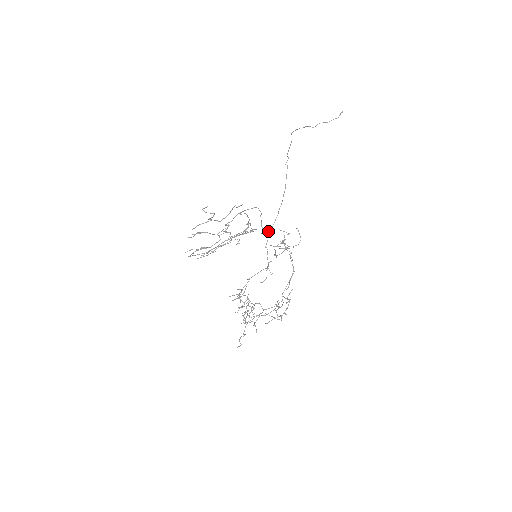
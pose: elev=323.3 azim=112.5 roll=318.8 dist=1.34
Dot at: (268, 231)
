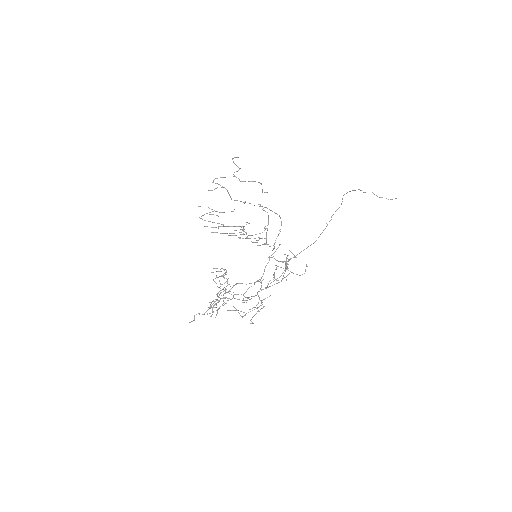
Dot at: (279, 245)
